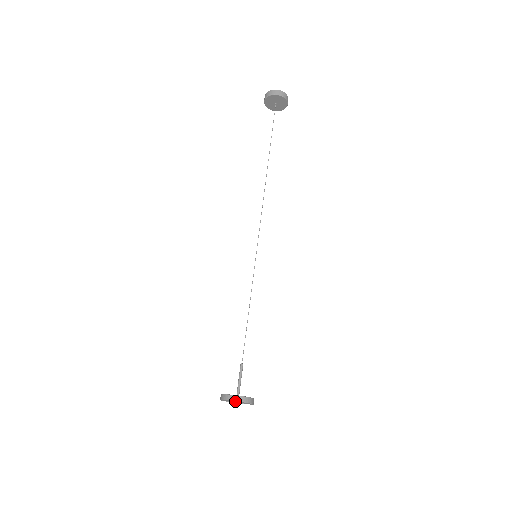
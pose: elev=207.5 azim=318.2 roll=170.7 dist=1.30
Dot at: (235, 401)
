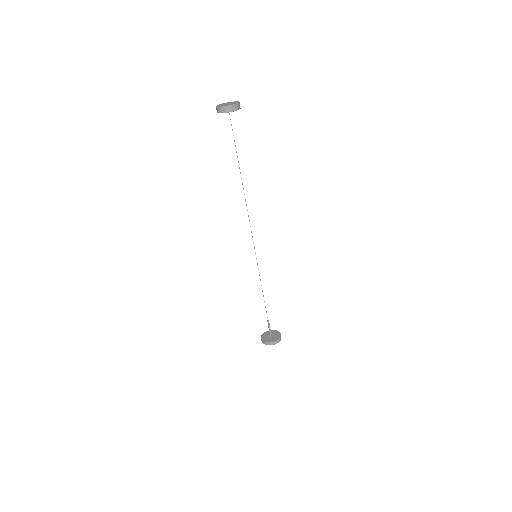
Dot at: occluded
